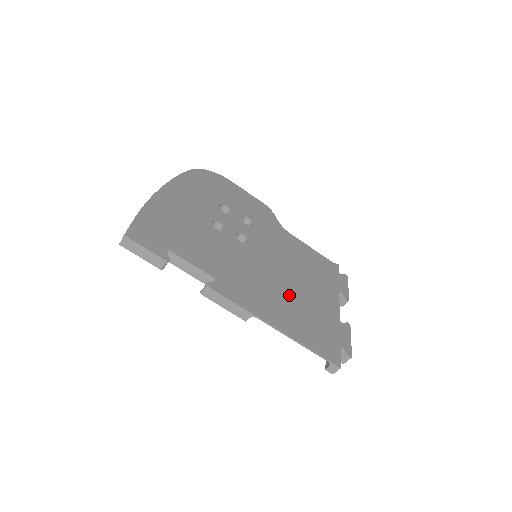
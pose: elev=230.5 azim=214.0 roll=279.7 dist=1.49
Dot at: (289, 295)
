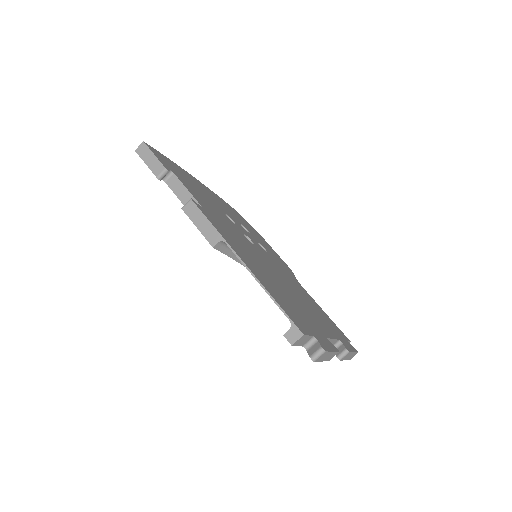
Dot at: (274, 279)
